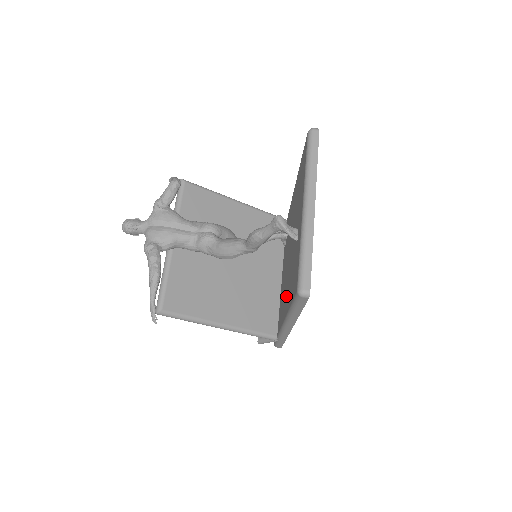
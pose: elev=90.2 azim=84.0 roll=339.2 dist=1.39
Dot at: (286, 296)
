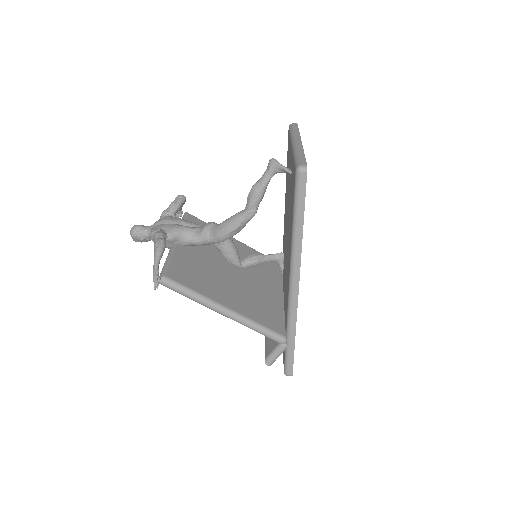
Dot at: occluded
